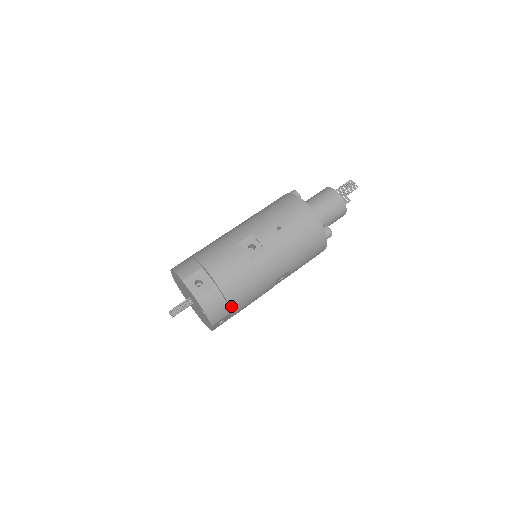
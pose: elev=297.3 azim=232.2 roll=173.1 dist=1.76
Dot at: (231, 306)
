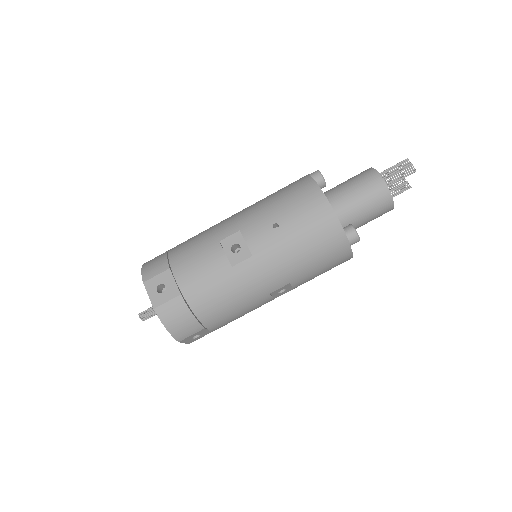
Dot at: (202, 321)
